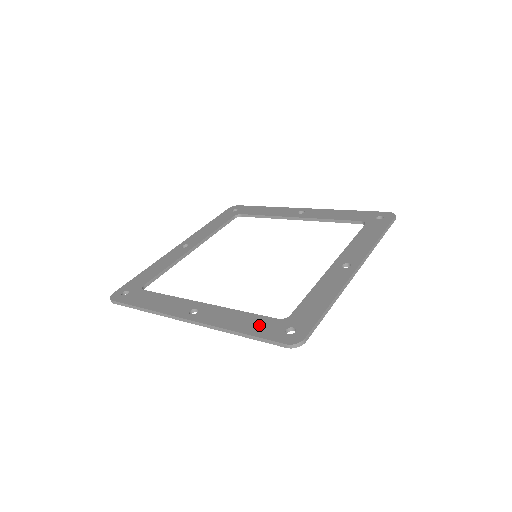
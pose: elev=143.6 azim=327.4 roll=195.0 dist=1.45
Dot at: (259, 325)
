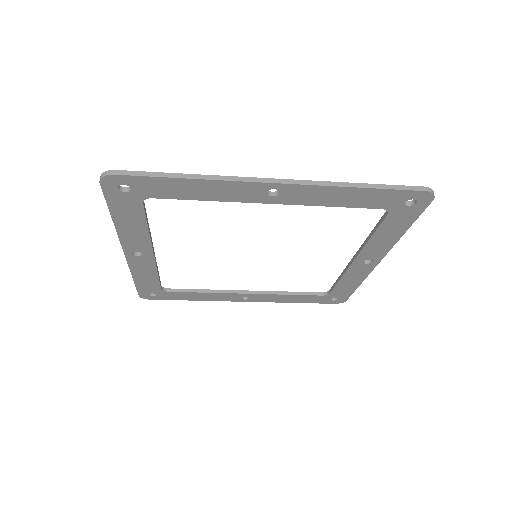
Dot at: occluded
